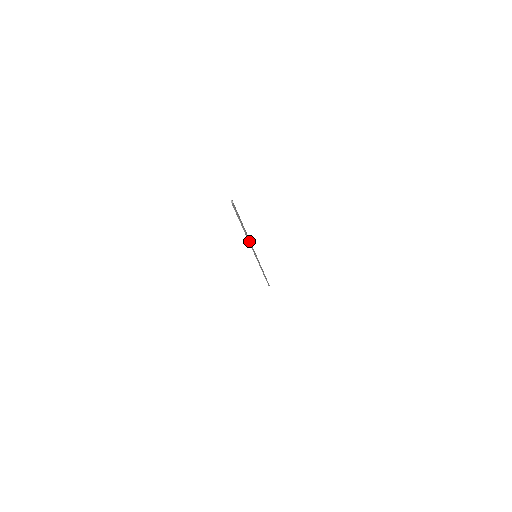
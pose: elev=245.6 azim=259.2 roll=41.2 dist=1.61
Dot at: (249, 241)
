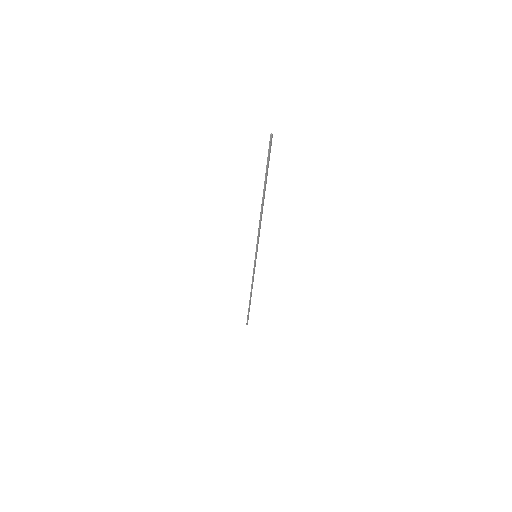
Dot at: (260, 221)
